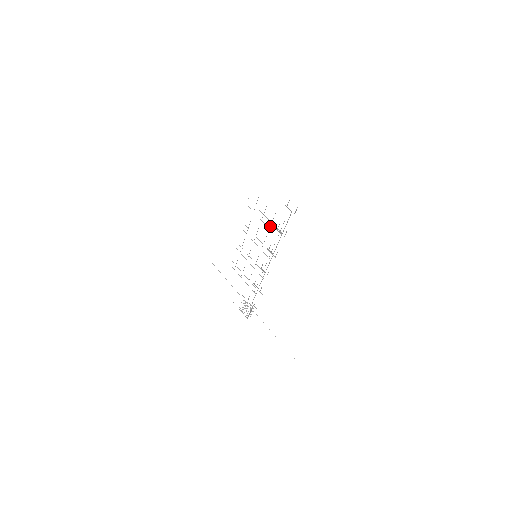
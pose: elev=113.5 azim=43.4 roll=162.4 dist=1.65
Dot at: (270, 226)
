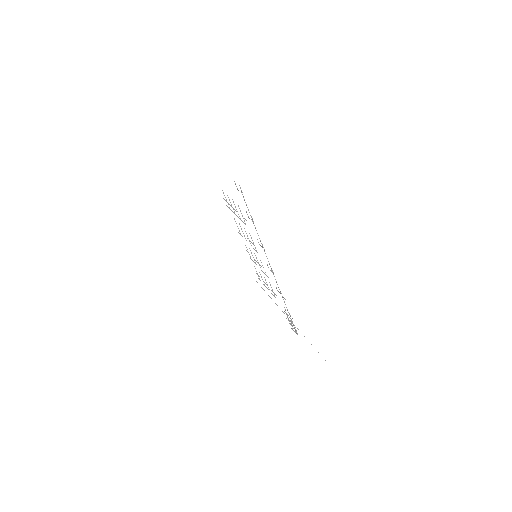
Dot at: (239, 216)
